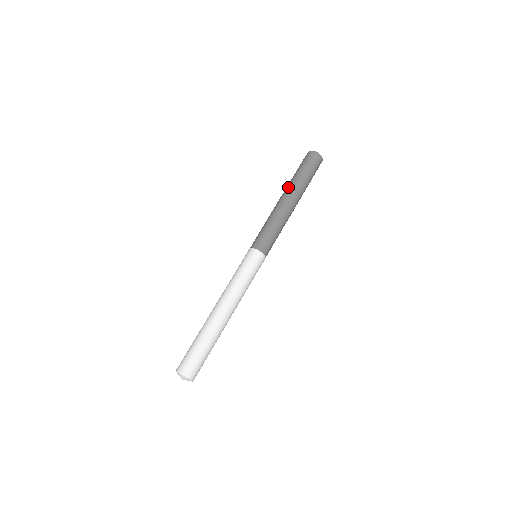
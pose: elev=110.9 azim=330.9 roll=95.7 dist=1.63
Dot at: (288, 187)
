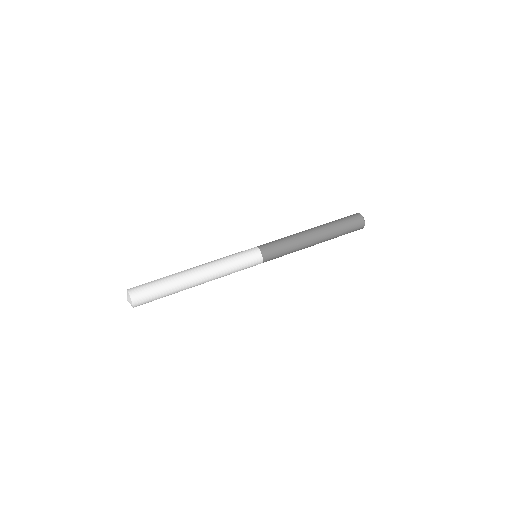
Dot at: (320, 225)
